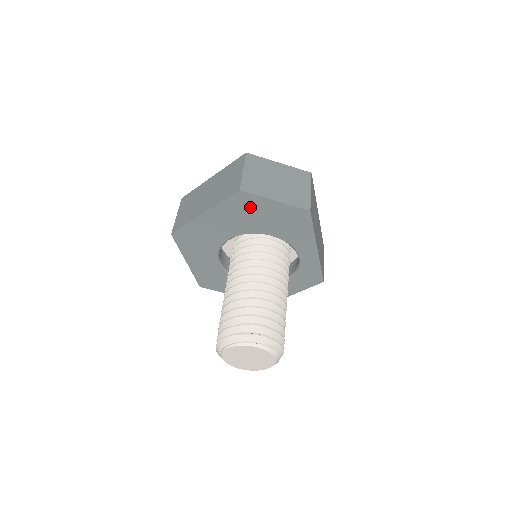
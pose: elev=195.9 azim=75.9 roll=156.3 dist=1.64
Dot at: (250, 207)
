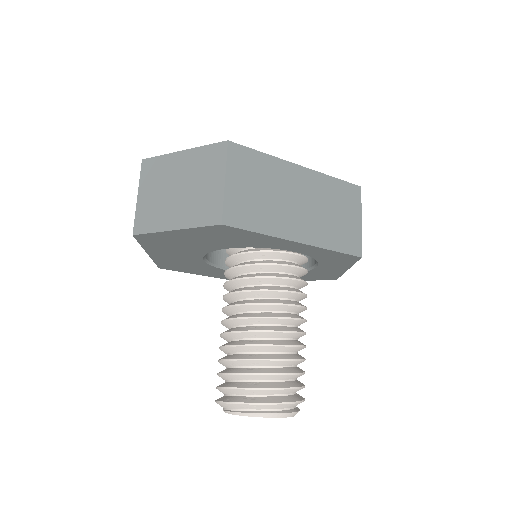
Dot at: (167, 240)
